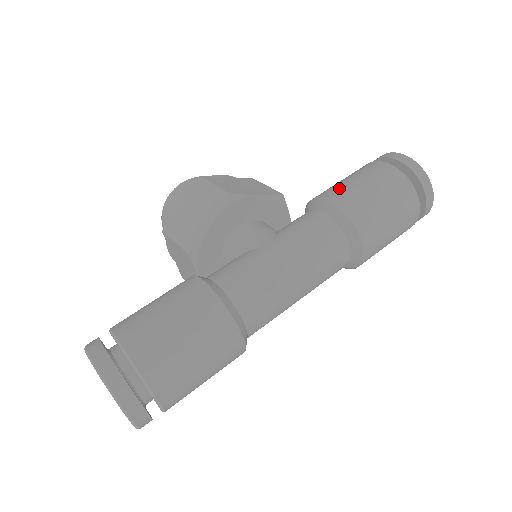
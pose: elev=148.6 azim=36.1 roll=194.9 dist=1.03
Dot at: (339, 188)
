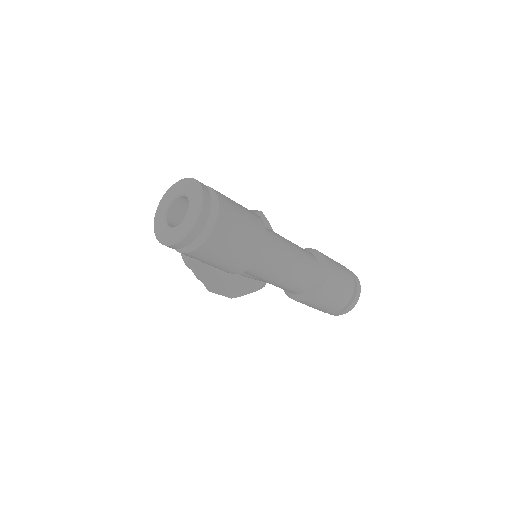
Dot at: occluded
